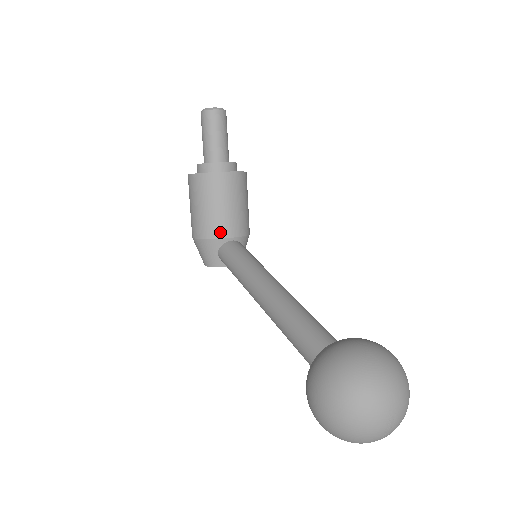
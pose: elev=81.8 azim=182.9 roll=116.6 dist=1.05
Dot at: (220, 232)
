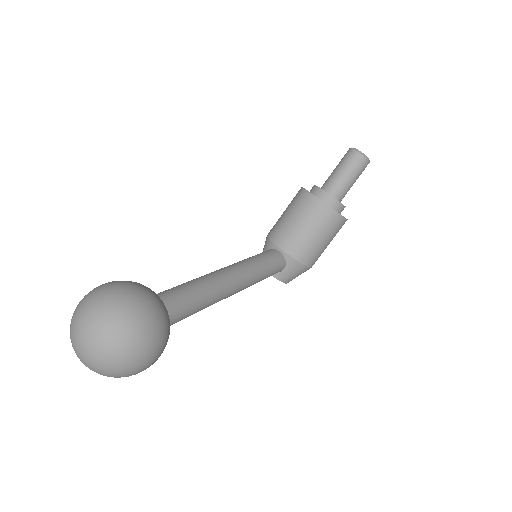
Dot at: (277, 237)
